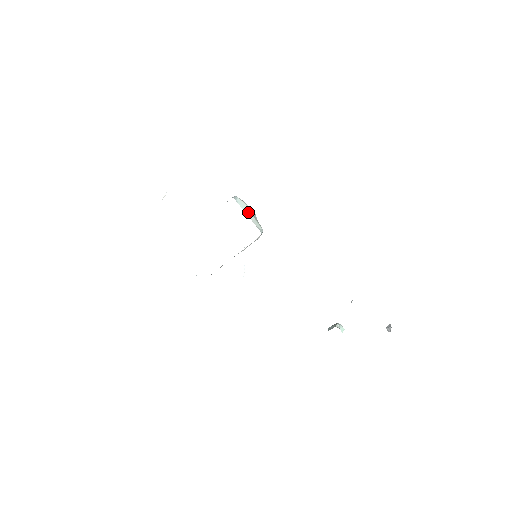
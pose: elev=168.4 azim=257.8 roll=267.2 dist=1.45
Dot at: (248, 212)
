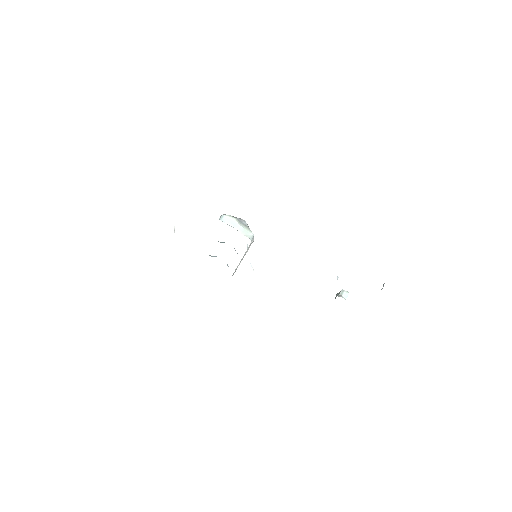
Dot at: (236, 225)
